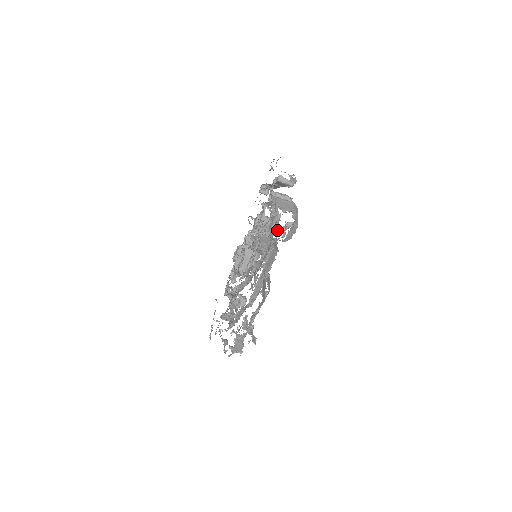
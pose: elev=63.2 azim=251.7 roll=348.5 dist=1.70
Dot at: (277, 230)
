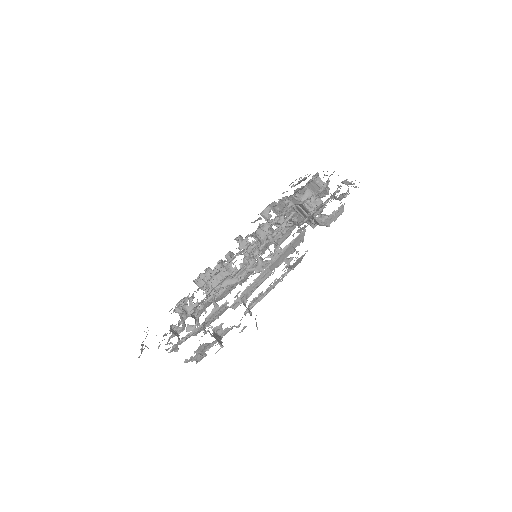
Dot at: occluded
